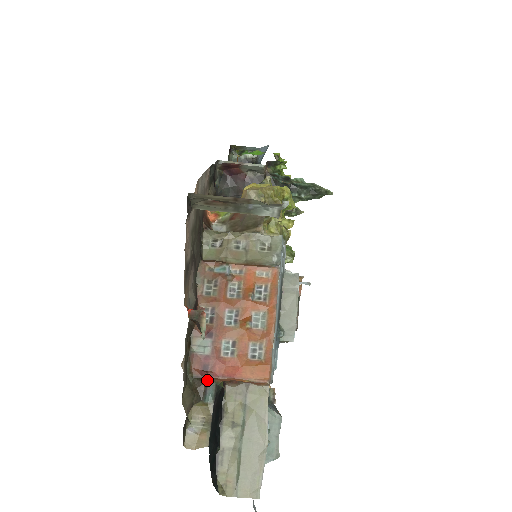
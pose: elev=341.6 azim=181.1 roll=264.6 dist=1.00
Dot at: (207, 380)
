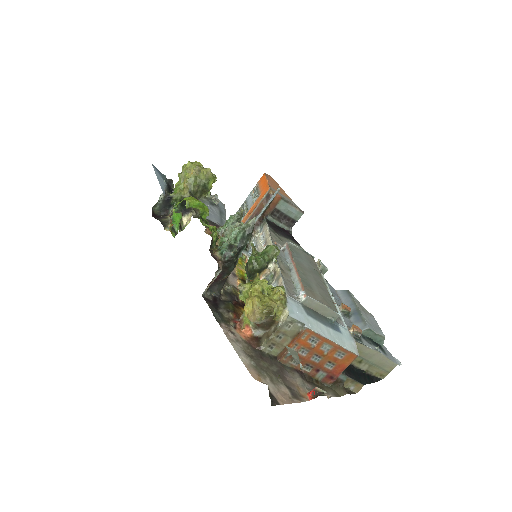
Dot at: (337, 379)
